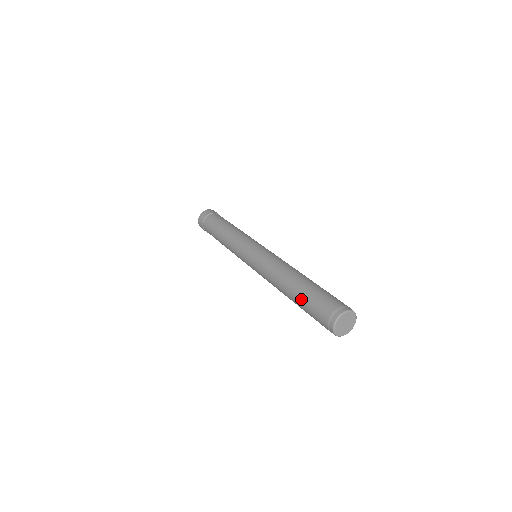
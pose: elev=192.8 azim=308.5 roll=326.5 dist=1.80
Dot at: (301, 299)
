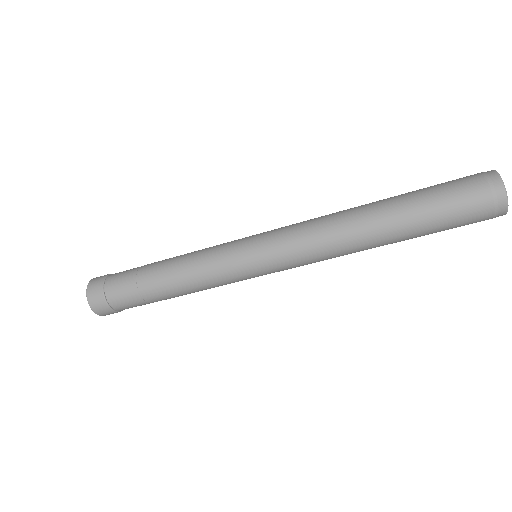
Dot at: (418, 215)
